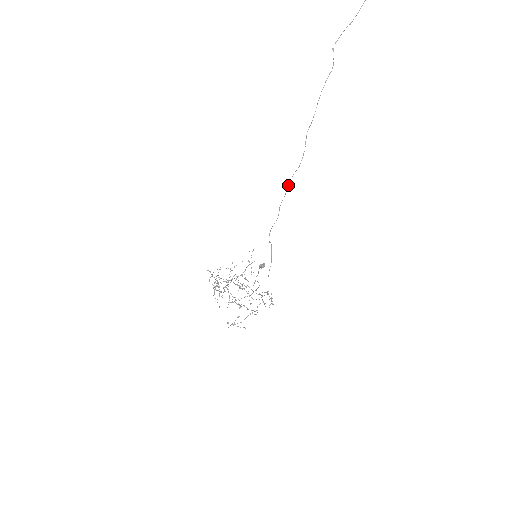
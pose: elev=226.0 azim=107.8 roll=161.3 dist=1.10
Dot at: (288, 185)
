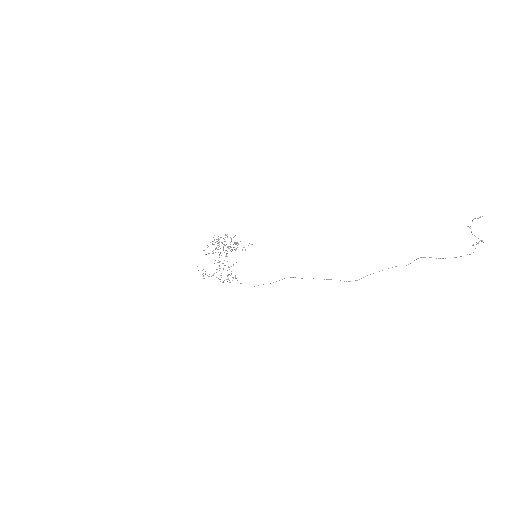
Dot at: occluded
